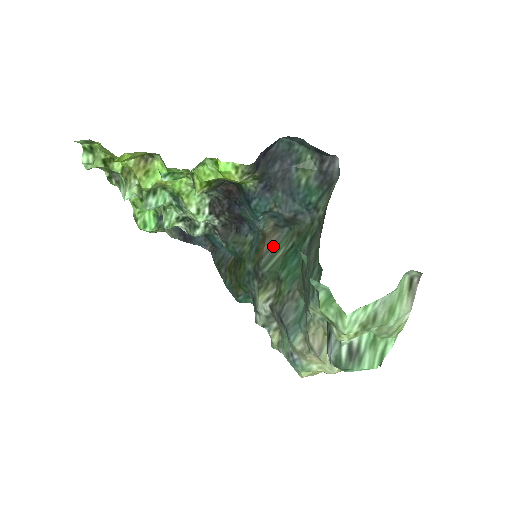
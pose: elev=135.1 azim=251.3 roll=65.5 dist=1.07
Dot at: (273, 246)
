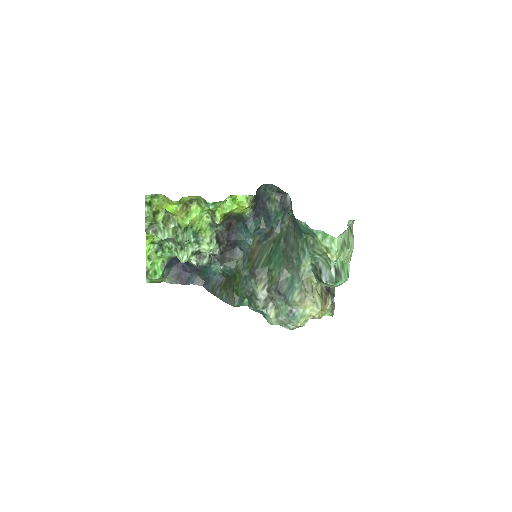
Dot at: (259, 254)
